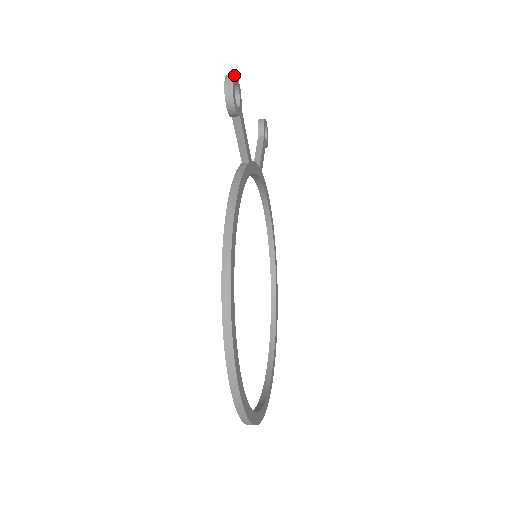
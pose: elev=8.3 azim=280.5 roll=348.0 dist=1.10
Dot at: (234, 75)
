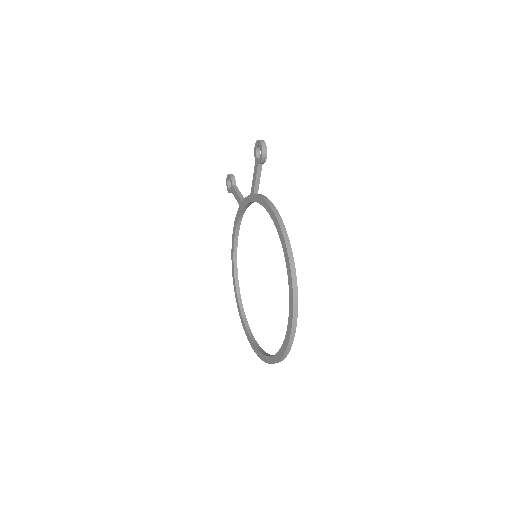
Dot at: (263, 140)
